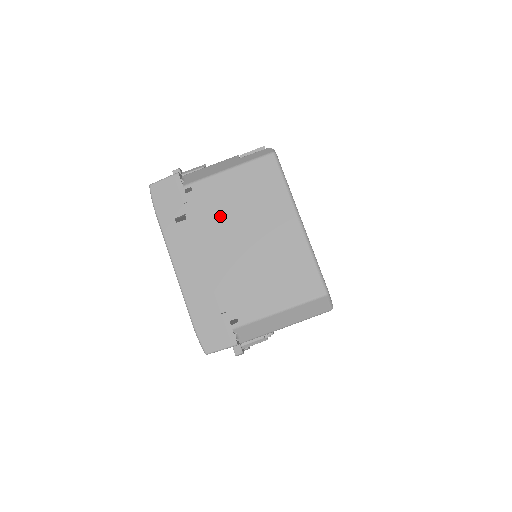
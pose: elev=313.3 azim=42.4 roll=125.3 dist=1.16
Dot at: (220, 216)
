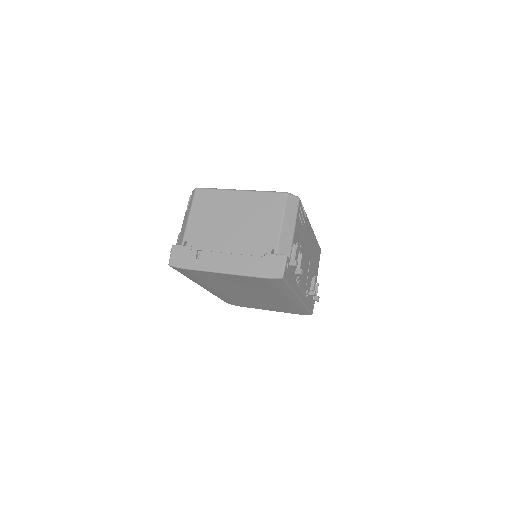
Dot at: (210, 232)
